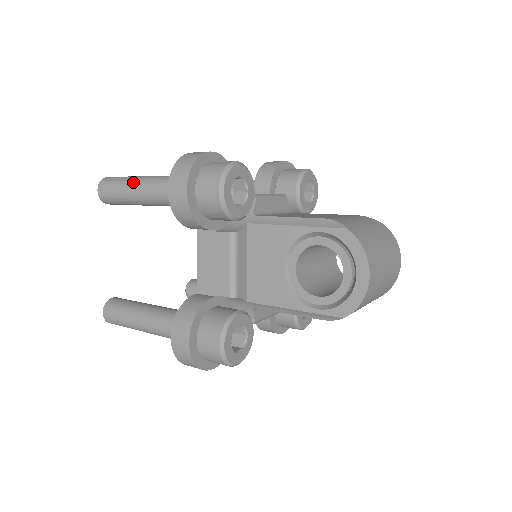
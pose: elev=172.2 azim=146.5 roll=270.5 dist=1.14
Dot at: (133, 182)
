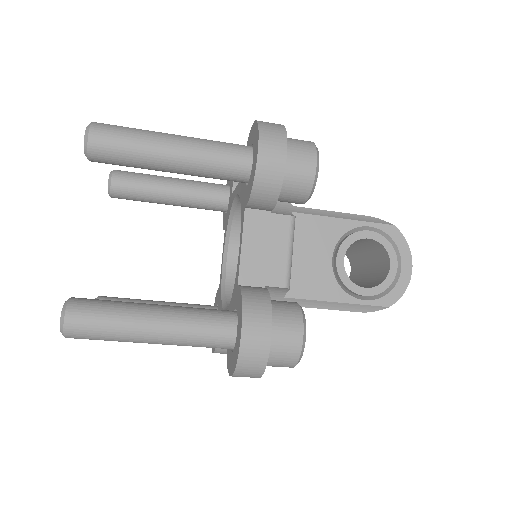
Dot at: (163, 136)
